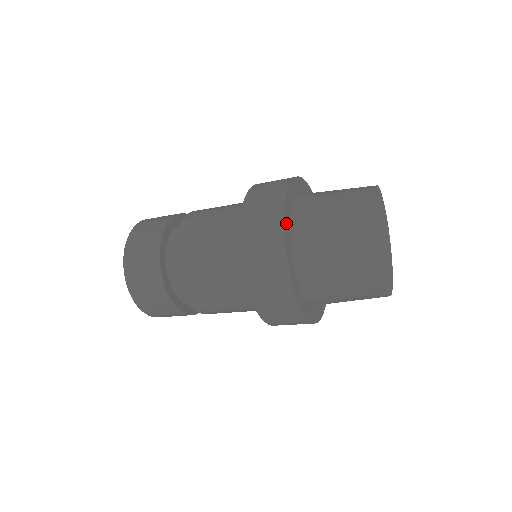
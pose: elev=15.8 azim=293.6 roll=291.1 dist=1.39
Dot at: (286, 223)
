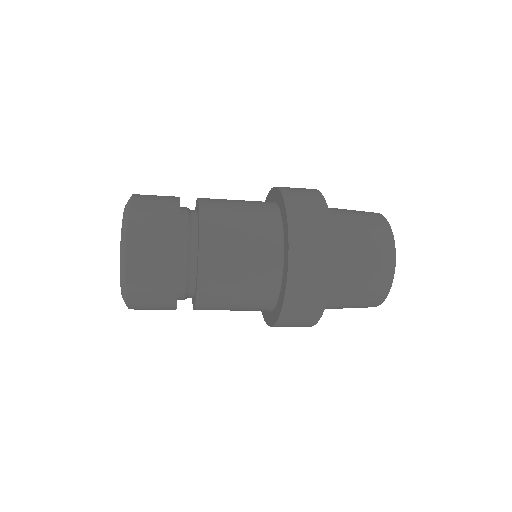
Dot at: occluded
